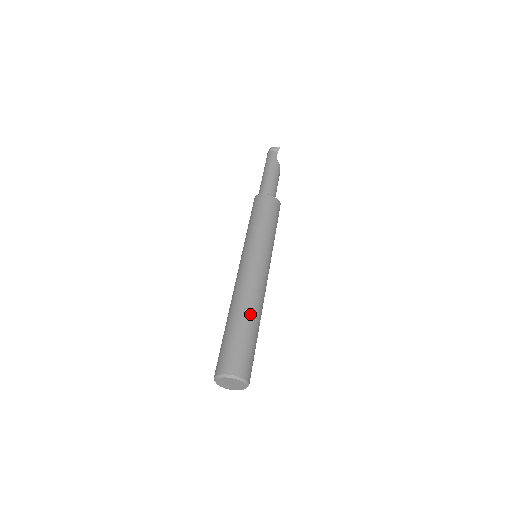
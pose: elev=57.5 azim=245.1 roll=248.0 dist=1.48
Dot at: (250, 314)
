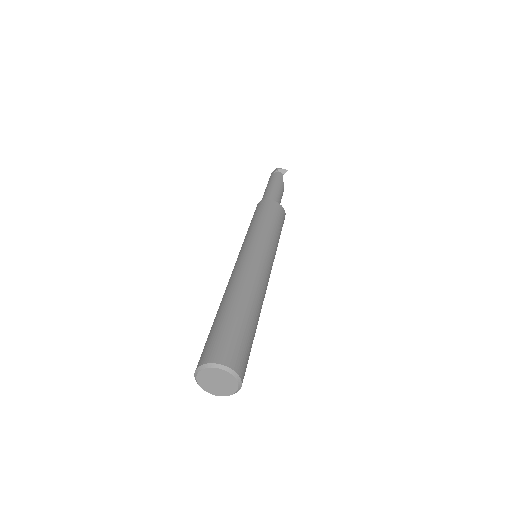
Dot at: (252, 306)
